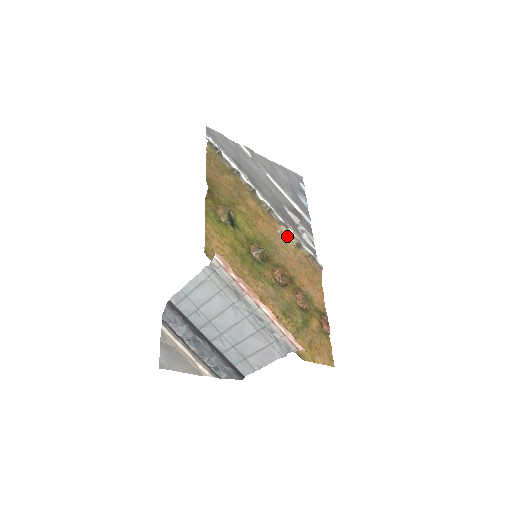
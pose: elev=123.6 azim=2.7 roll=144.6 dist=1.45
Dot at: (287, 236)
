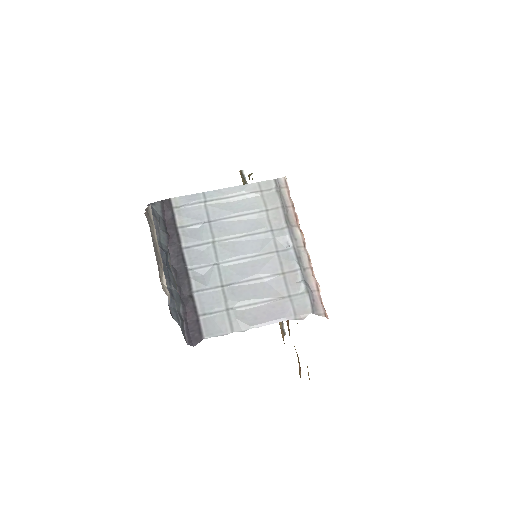
Dot at: occluded
